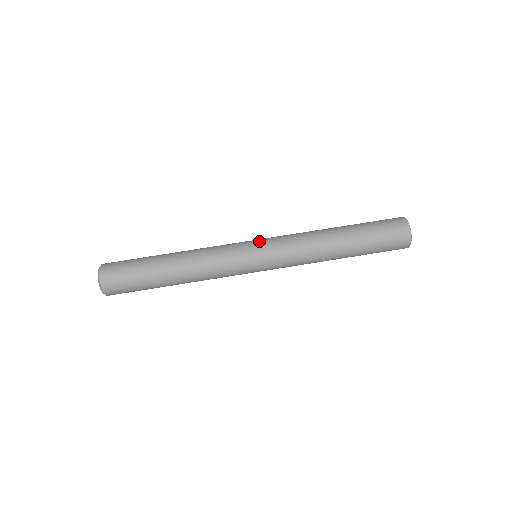
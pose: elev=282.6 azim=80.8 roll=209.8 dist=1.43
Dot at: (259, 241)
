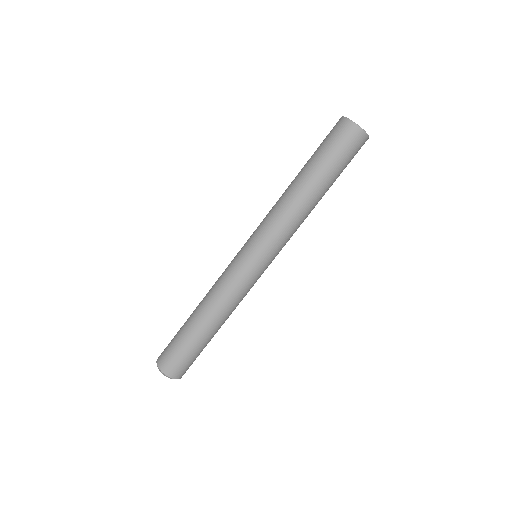
Dot at: (259, 256)
